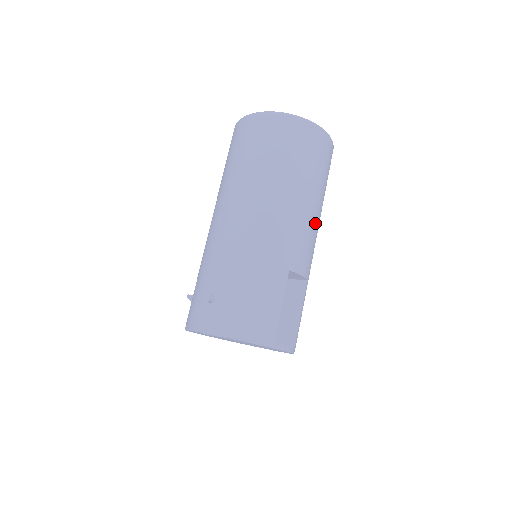
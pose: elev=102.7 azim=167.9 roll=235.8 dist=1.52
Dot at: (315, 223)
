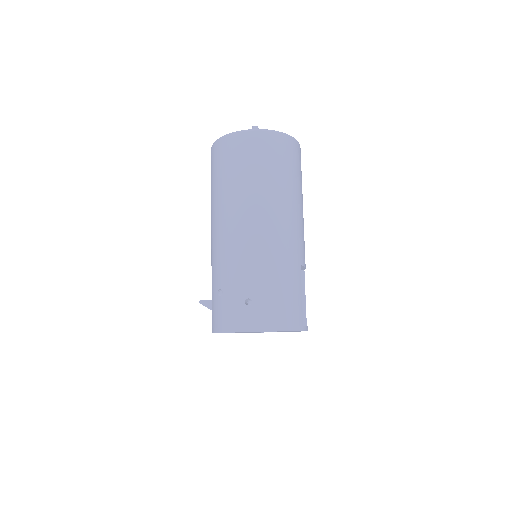
Dot at: occluded
